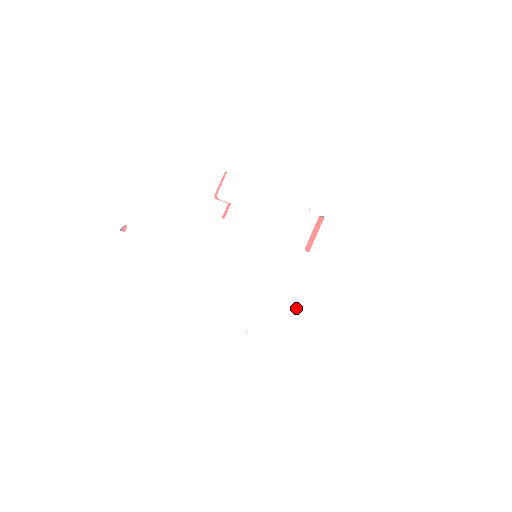
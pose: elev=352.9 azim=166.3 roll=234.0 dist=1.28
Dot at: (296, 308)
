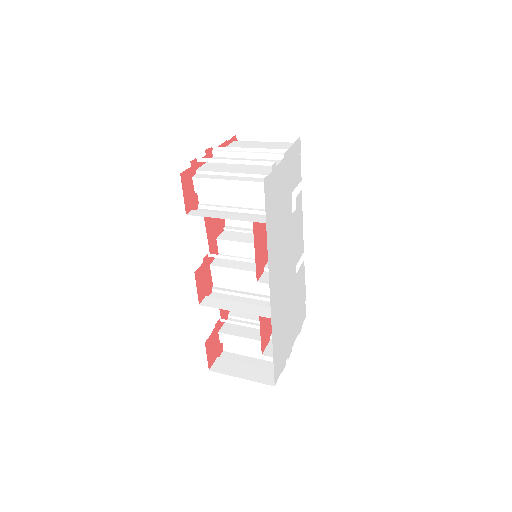
Dot at: (283, 305)
